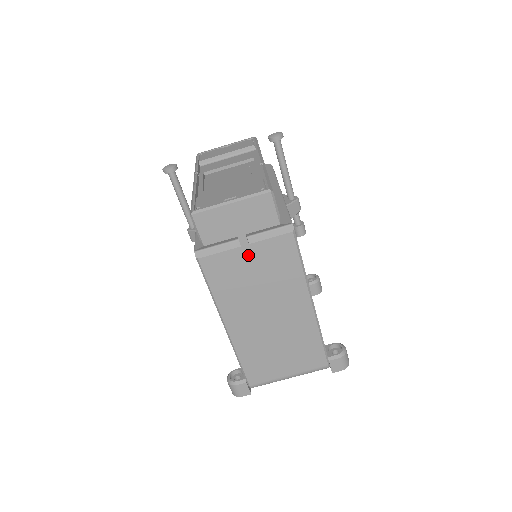
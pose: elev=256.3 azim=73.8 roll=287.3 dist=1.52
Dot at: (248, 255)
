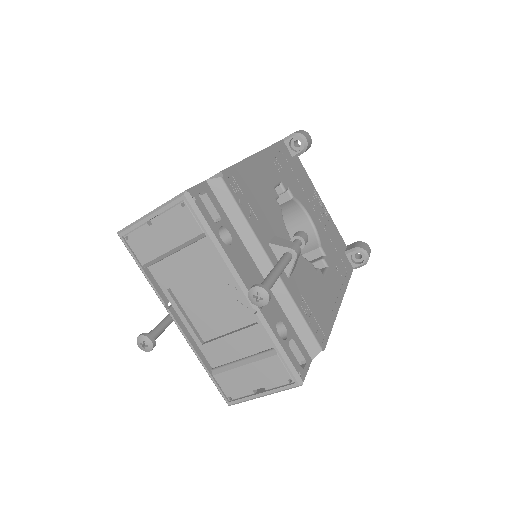
Dot at: occluded
